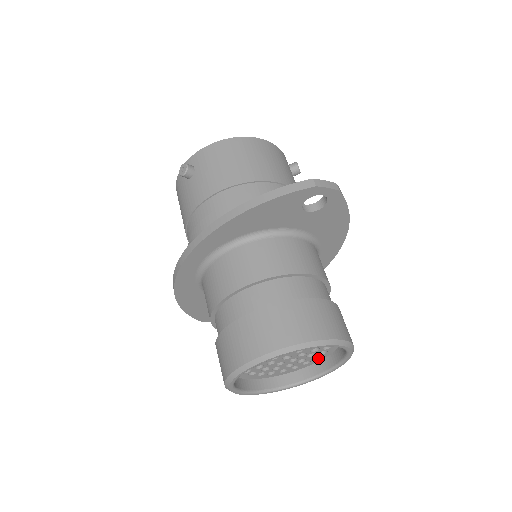
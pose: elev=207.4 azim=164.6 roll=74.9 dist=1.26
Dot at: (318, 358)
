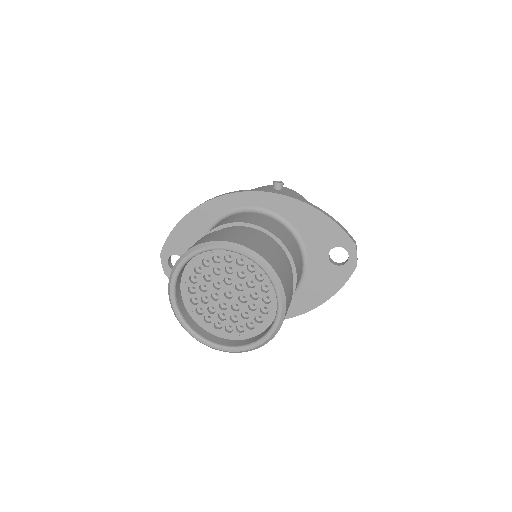
Dot at: (228, 332)
